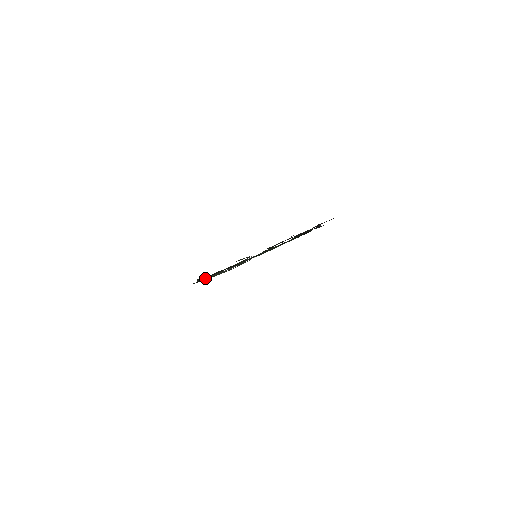
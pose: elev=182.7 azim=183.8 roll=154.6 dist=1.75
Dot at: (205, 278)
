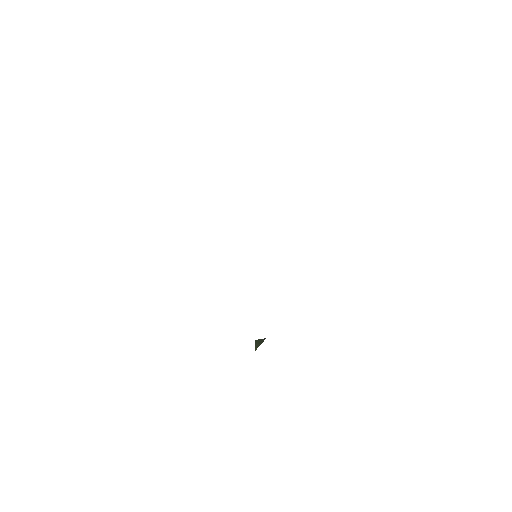
Dot at: occluded
